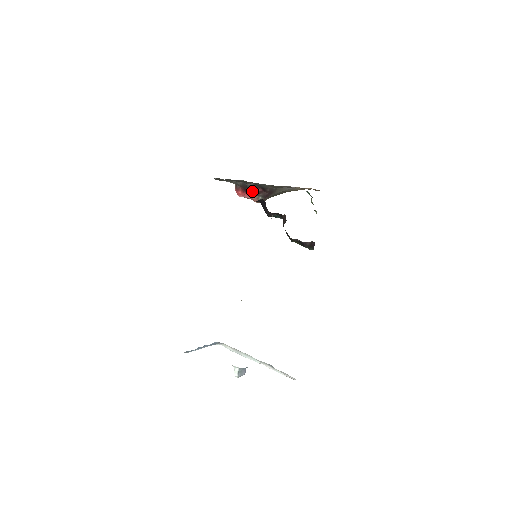
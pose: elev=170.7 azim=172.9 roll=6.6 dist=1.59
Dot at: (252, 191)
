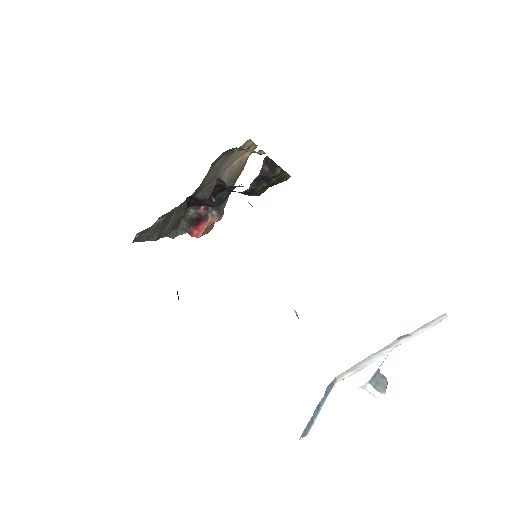
Dot at: (200, 216)
